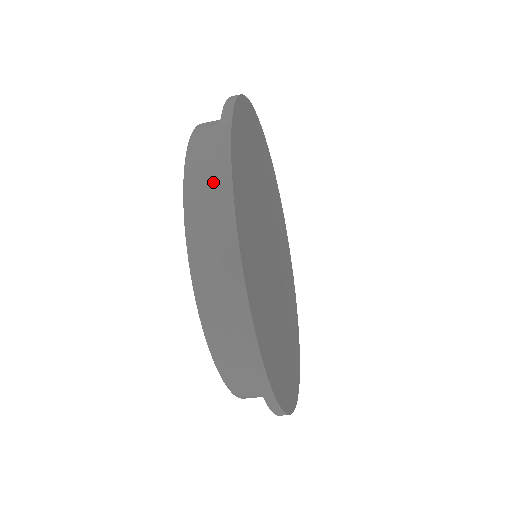
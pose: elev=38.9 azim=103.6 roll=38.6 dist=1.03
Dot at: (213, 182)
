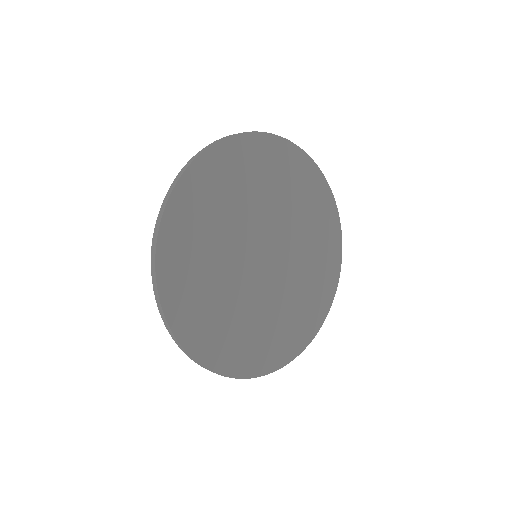
Dot at: occluded
